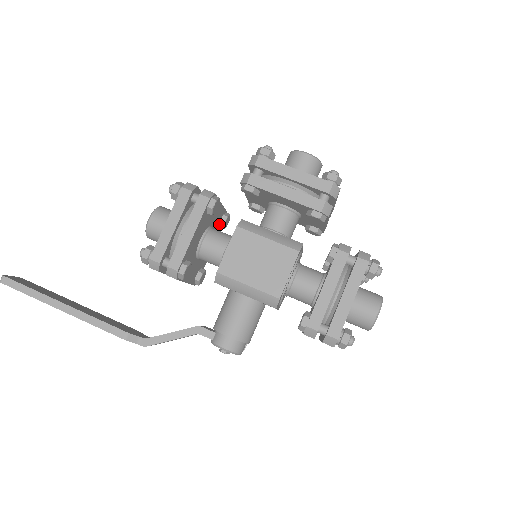
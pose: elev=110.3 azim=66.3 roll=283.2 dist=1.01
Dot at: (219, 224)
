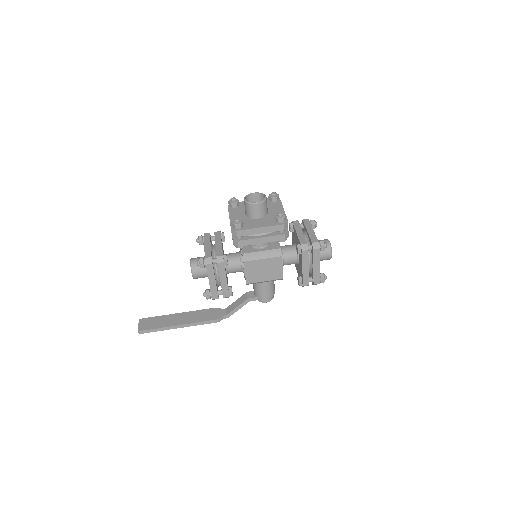
Dot at: occluded
